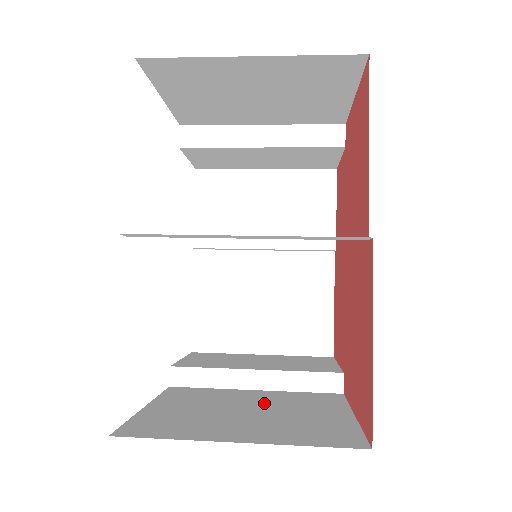
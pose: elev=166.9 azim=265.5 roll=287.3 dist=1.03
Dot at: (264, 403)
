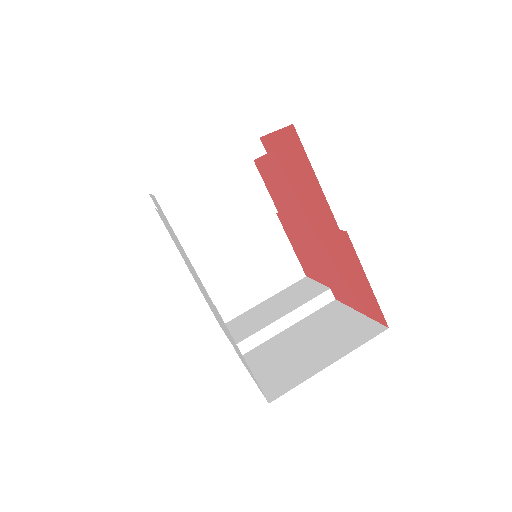
Dot at: (307, 334)
